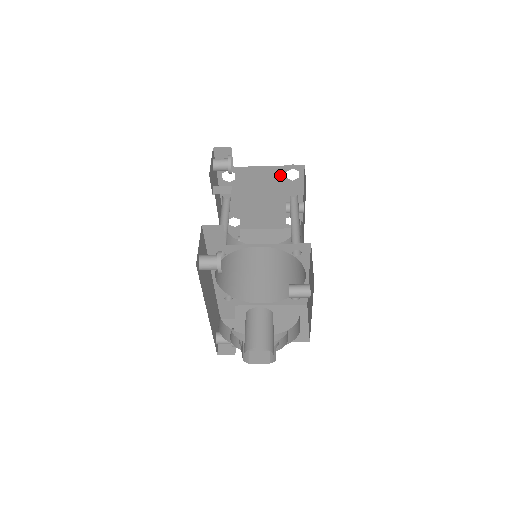
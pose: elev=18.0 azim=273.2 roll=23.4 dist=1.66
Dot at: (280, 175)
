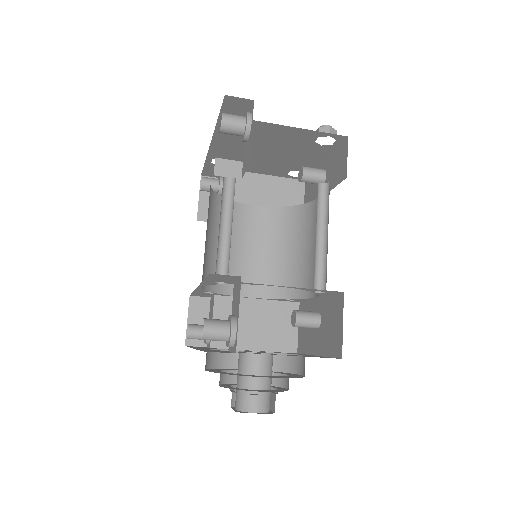
Dot at: (308, 138)
